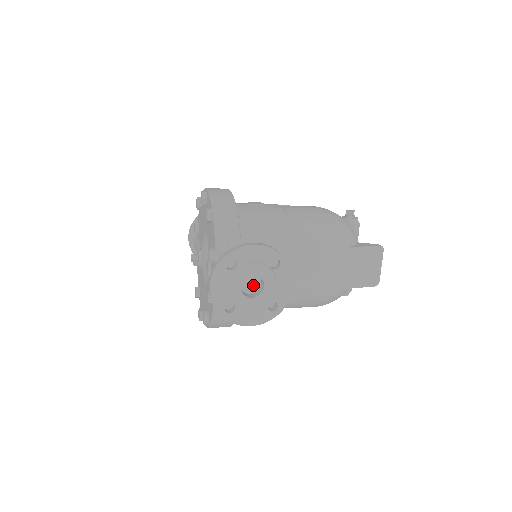
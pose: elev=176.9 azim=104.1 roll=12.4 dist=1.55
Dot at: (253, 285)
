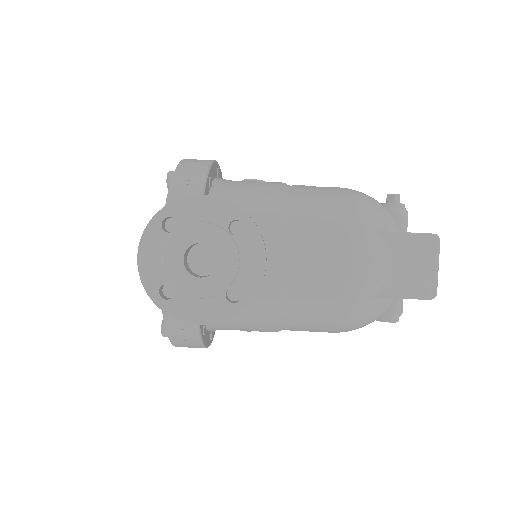
Dot at: (208, 263)
